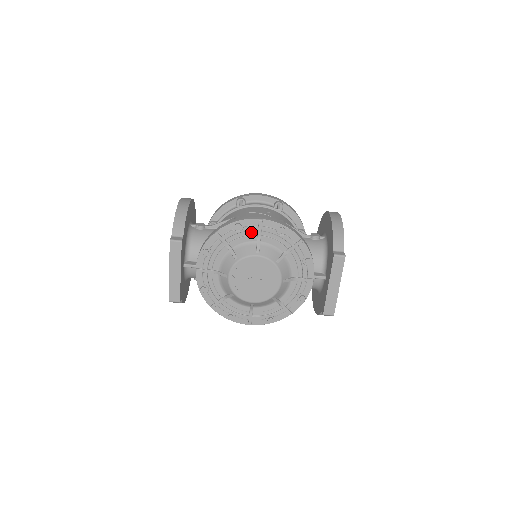
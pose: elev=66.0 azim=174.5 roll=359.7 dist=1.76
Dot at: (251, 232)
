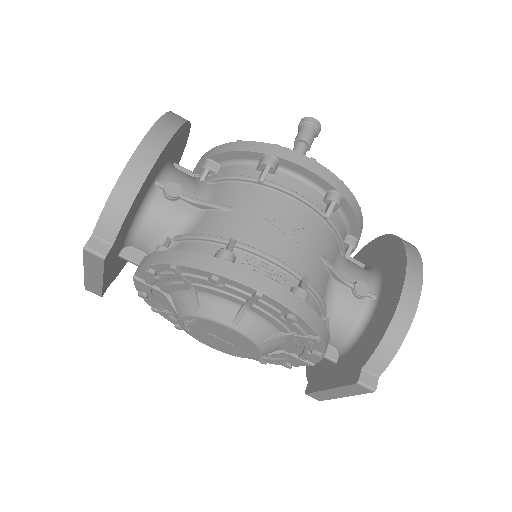
Dot at: (236, 293)
